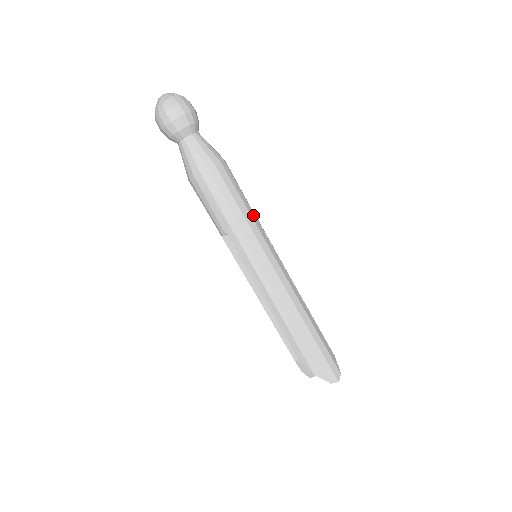
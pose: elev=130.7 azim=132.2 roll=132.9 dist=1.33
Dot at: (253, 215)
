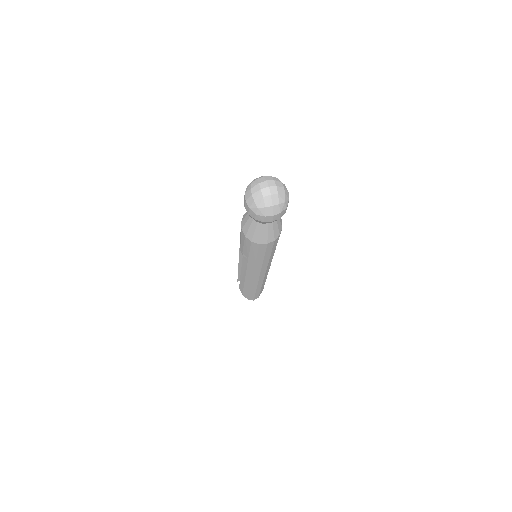
Dot at: (272, 256)
